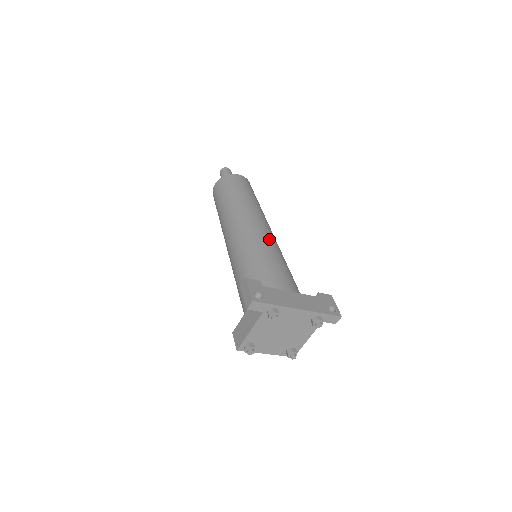
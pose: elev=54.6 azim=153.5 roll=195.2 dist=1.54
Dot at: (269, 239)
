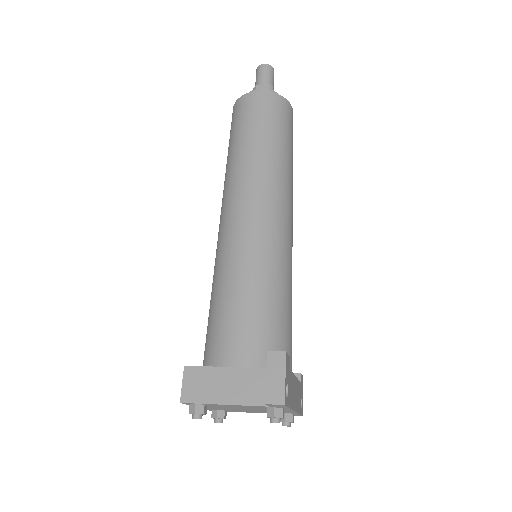
Dot at: occluded
